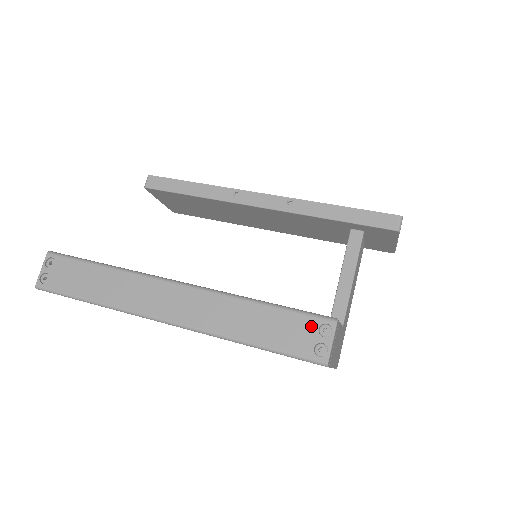
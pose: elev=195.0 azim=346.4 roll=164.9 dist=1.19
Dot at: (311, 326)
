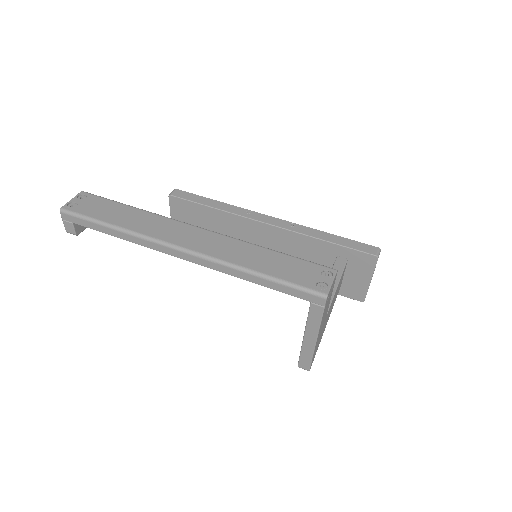
Dot at: (315, 269)
